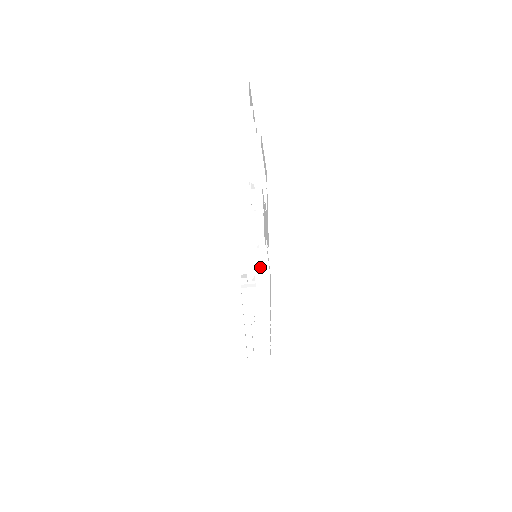
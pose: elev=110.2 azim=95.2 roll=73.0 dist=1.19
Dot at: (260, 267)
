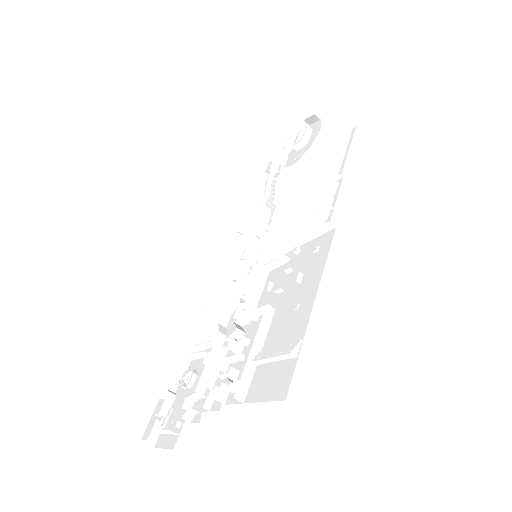
Dot at: (187, 347)
